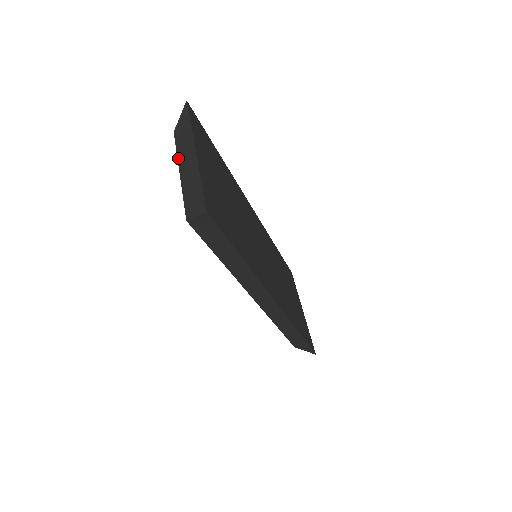
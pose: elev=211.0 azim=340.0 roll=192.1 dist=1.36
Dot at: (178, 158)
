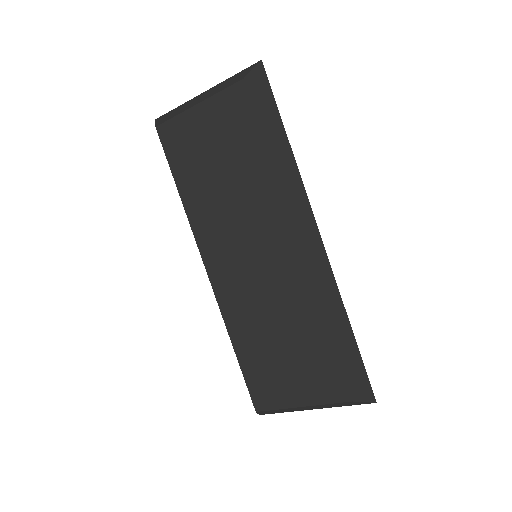
Dot at: (184, 110)
